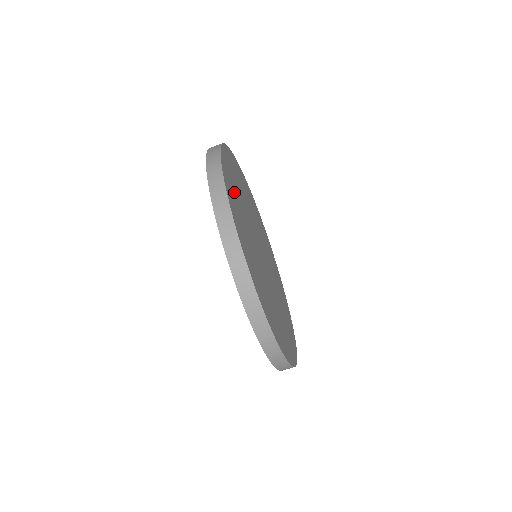
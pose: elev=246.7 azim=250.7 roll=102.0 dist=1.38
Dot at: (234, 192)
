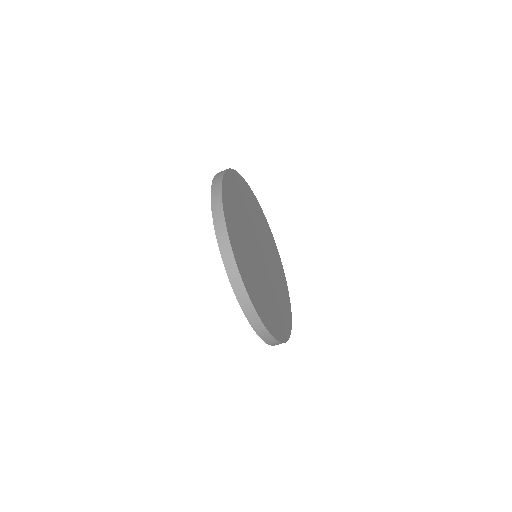
Dot at: (235, 197)
